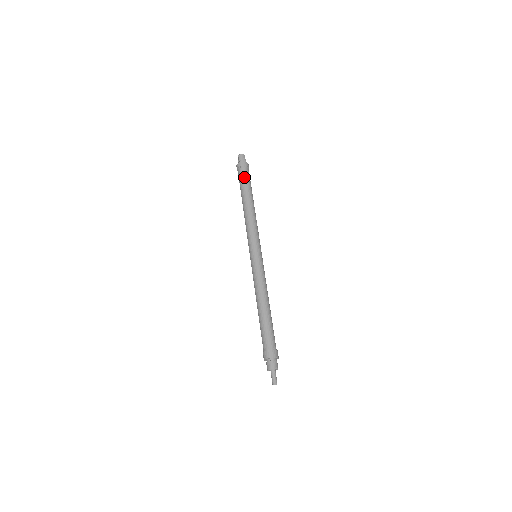
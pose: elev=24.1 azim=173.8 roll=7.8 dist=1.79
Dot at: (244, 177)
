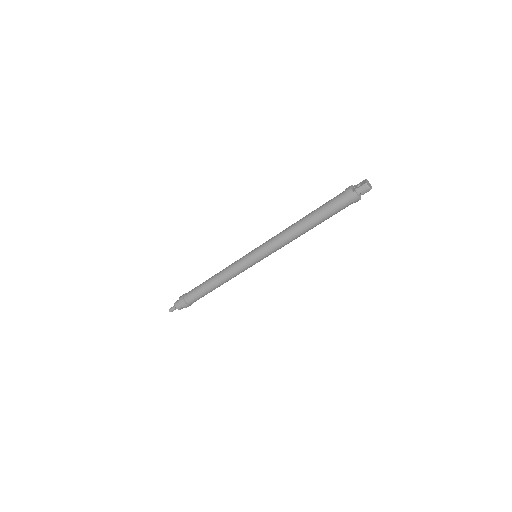
Dot at: (335, 207)
